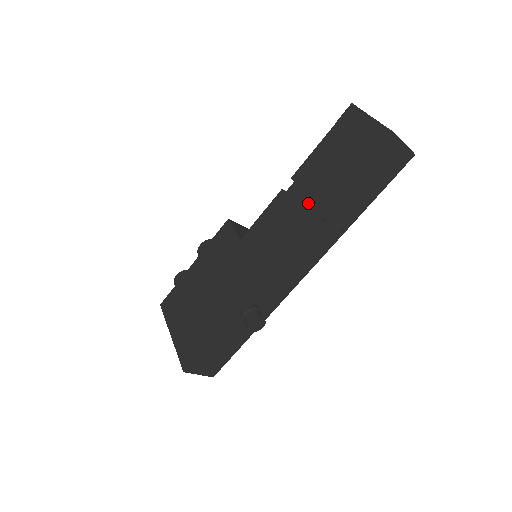
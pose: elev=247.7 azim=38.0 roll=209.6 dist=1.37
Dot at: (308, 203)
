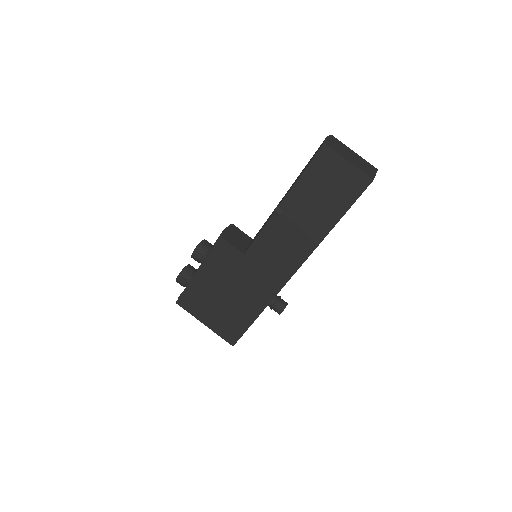
Dot at: (306, 231)
